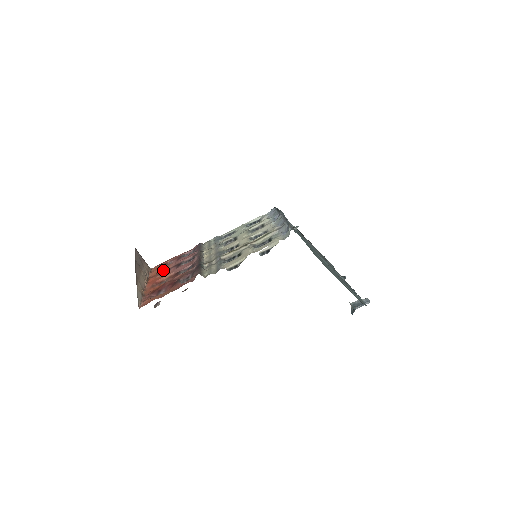
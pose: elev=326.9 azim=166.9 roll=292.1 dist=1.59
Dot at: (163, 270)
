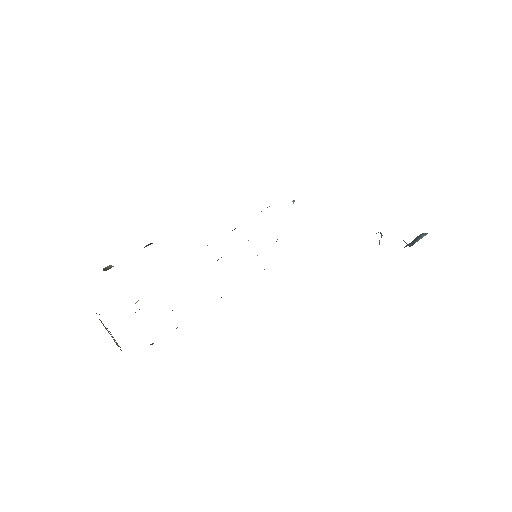
Dot at: occluded
